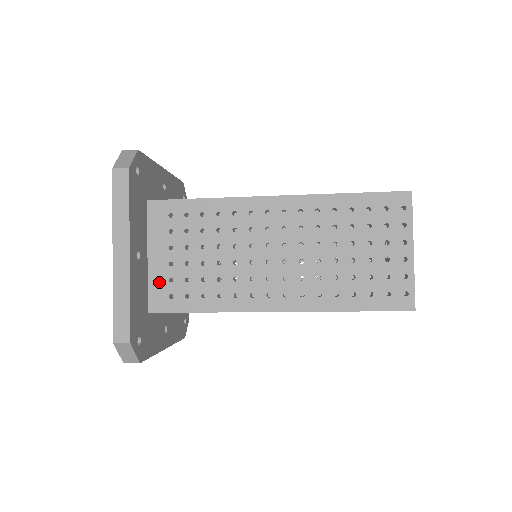
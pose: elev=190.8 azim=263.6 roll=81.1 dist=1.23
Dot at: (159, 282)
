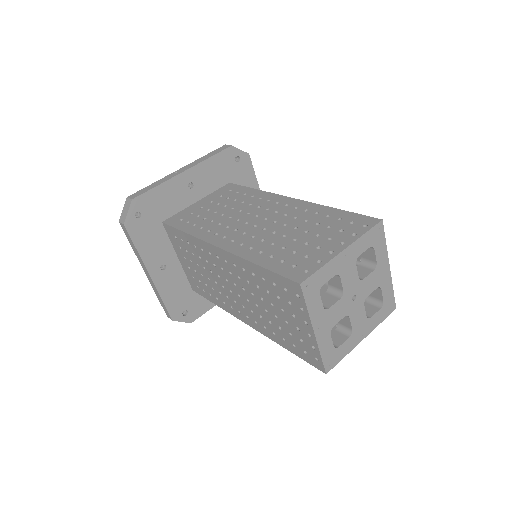
Dot at: (189, 276)
